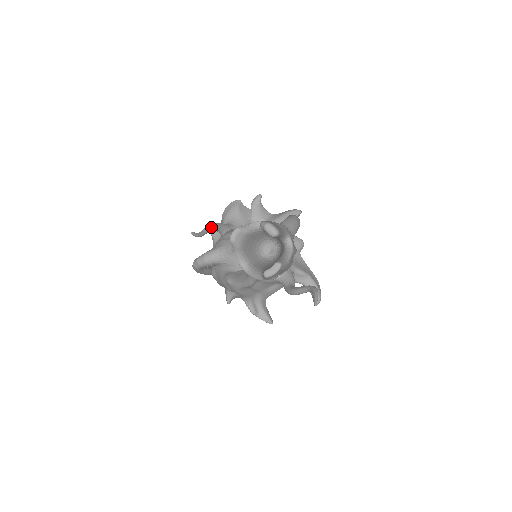
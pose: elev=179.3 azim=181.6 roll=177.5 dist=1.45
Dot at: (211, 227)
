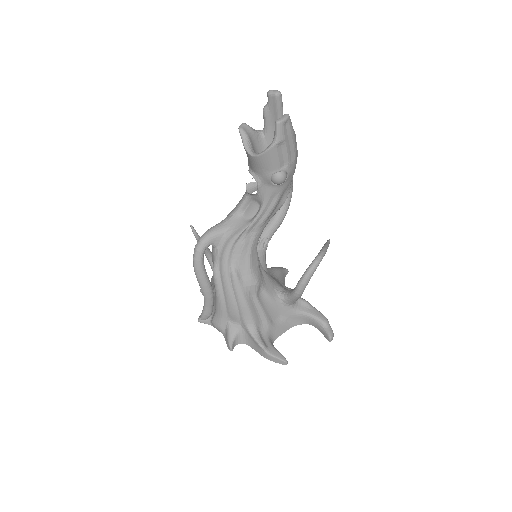
Dot at: occluded
